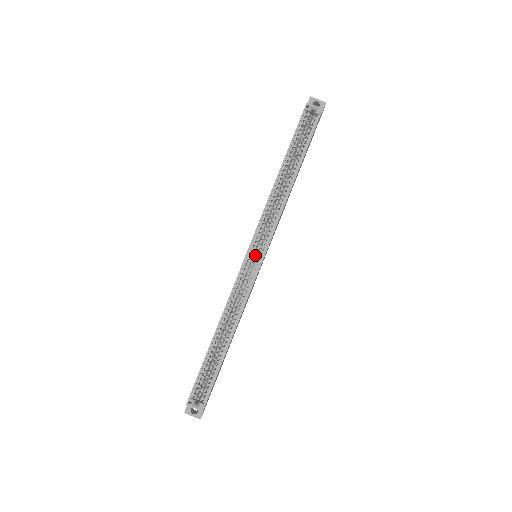
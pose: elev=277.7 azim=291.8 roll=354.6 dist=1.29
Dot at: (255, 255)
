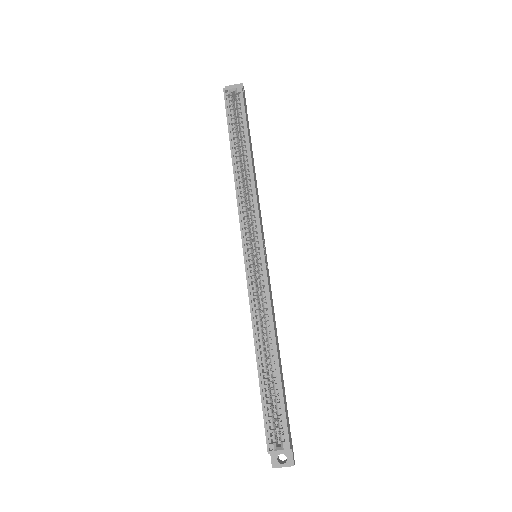
Dot at: occluded
